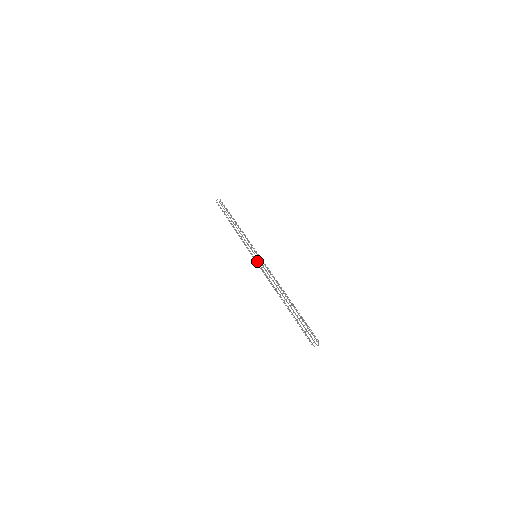
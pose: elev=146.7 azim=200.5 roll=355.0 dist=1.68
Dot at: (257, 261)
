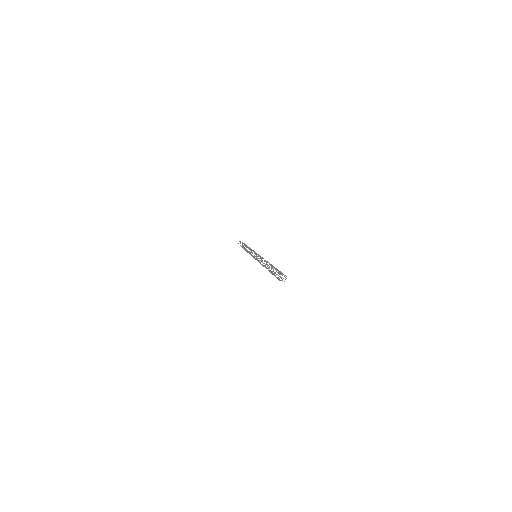
Dot at: (256, 255)
